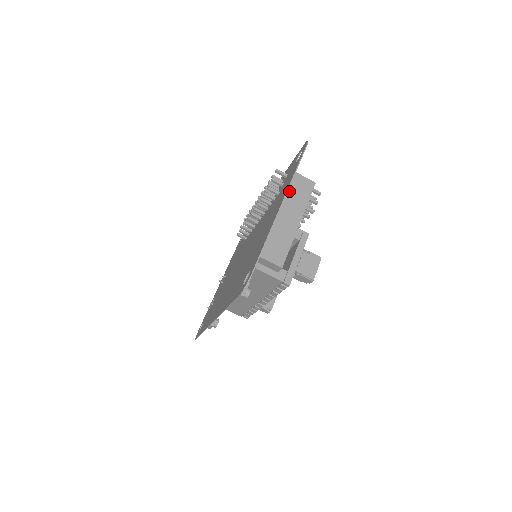
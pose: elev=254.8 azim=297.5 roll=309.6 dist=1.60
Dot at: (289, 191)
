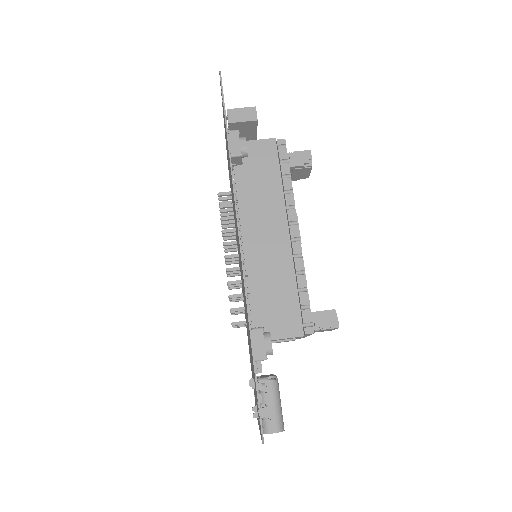
Dot at: occluded
